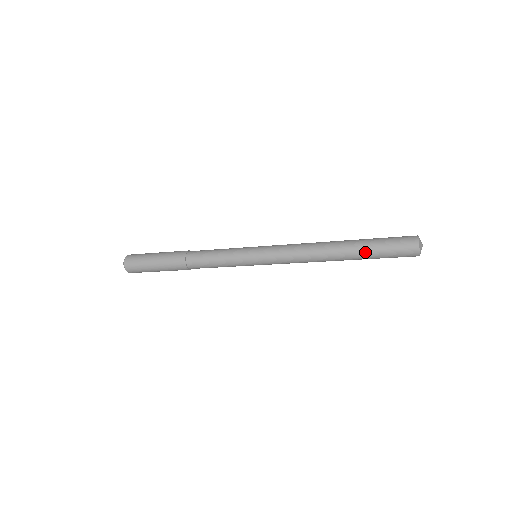
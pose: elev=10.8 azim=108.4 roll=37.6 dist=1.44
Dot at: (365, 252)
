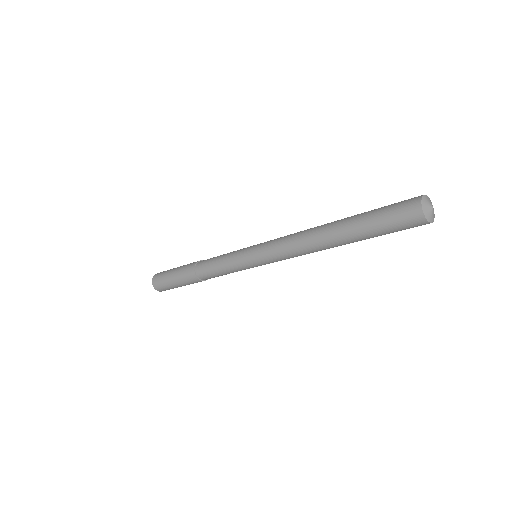
Dot at: (357, 227)
